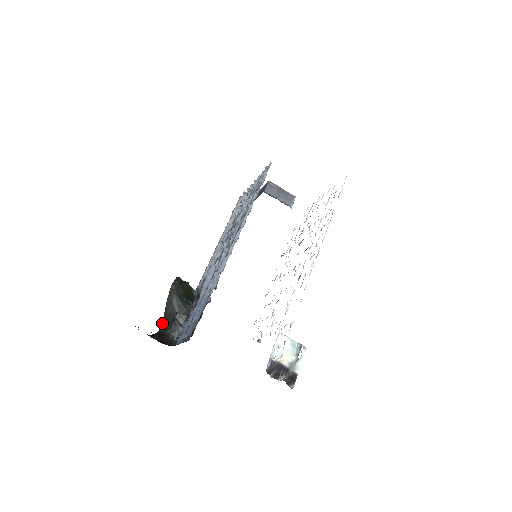
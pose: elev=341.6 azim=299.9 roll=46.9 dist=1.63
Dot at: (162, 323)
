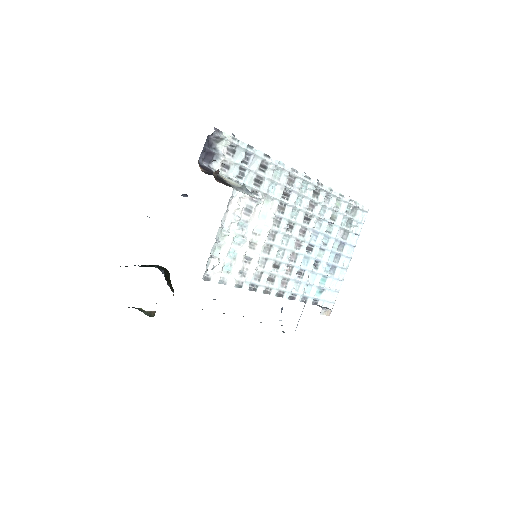
Dot at: occluded
